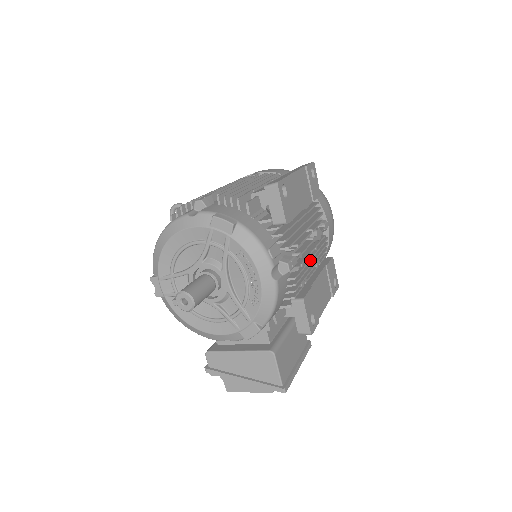
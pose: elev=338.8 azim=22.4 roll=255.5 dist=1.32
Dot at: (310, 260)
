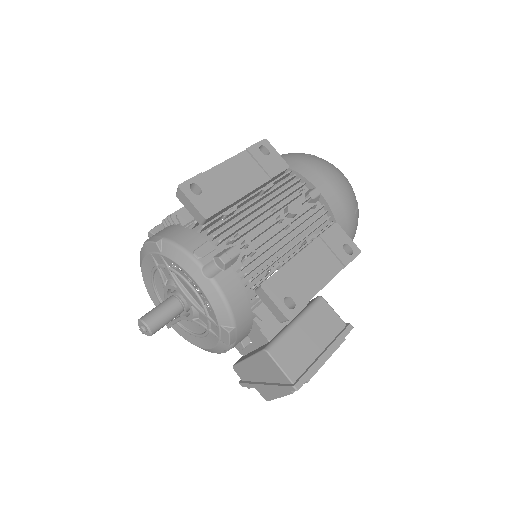
Dot at: (278, 240)
